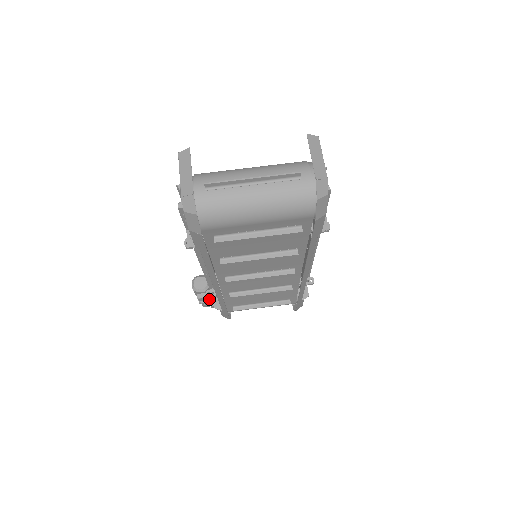
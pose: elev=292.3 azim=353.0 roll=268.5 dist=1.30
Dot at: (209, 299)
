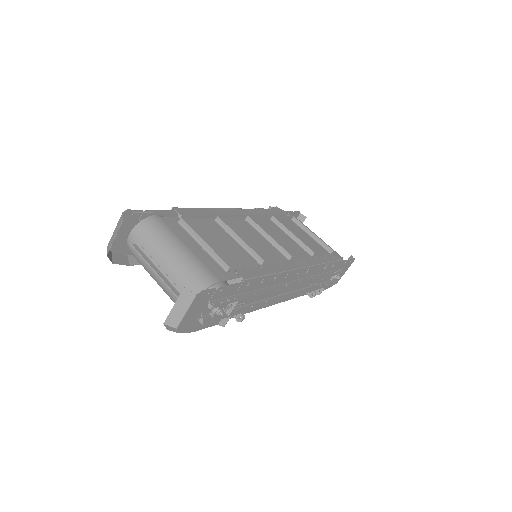
Dot at: occluded
